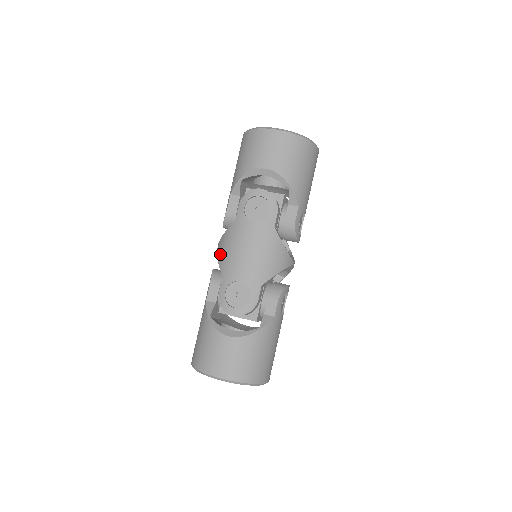
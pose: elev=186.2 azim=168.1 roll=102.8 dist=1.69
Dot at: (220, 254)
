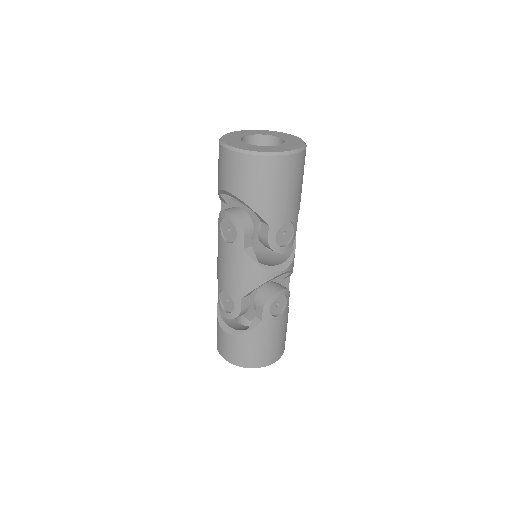
Dot at: occluded
